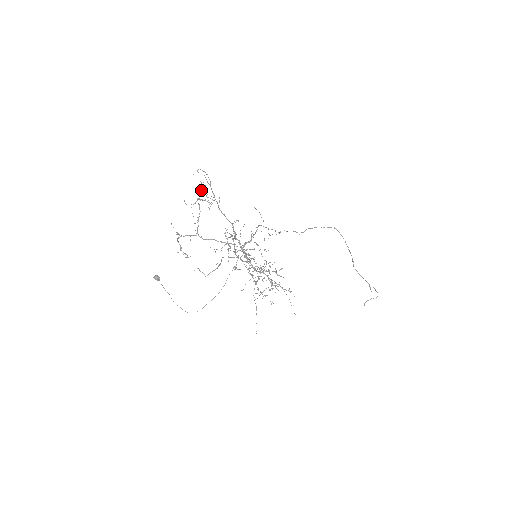
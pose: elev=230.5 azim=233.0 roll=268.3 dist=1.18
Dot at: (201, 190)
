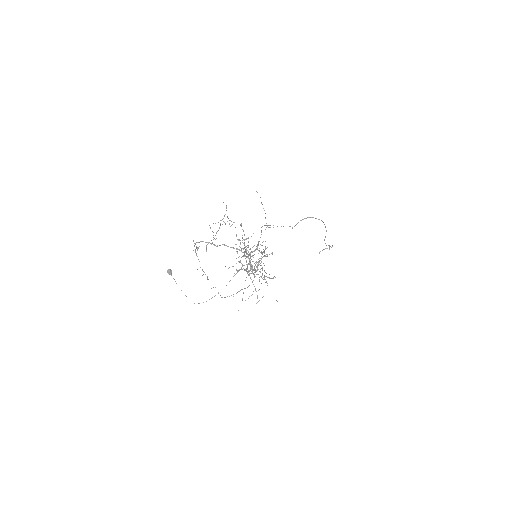
Dot at: occluded
